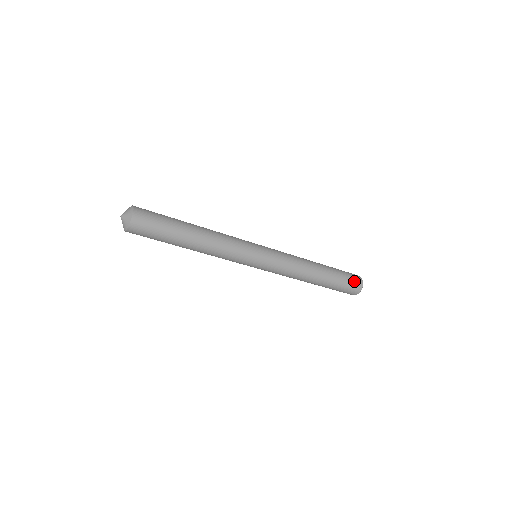
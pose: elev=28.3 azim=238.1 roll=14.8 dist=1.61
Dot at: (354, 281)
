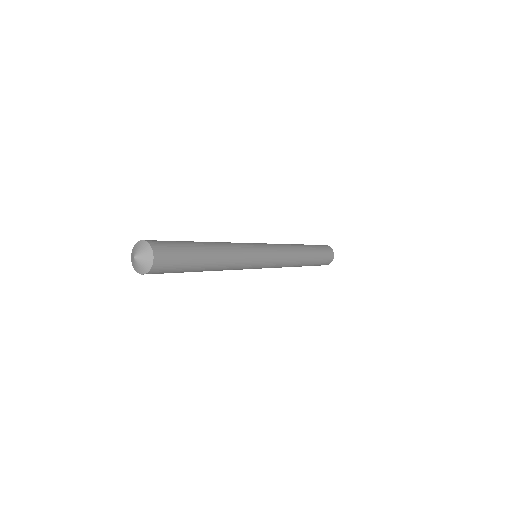
Dot at: (328, 257)
